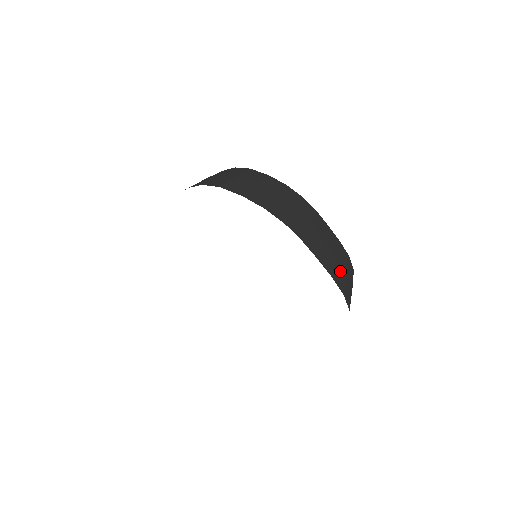
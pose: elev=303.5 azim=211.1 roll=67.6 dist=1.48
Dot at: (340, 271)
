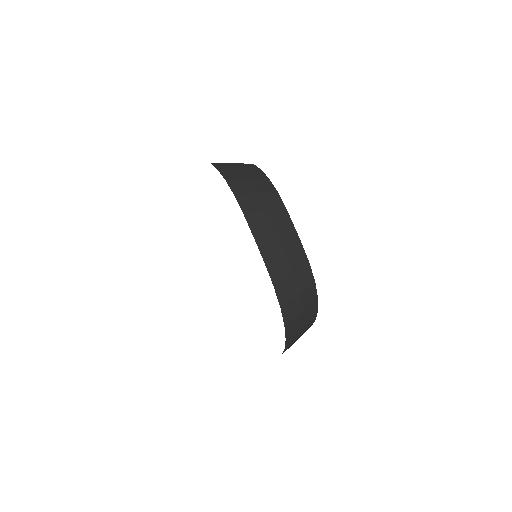
Dot at: (282, 264)
